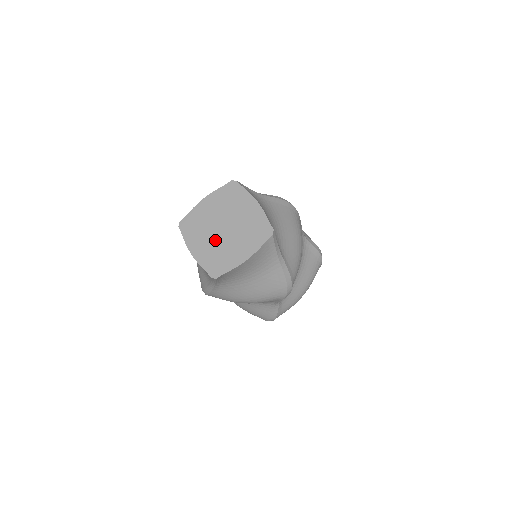
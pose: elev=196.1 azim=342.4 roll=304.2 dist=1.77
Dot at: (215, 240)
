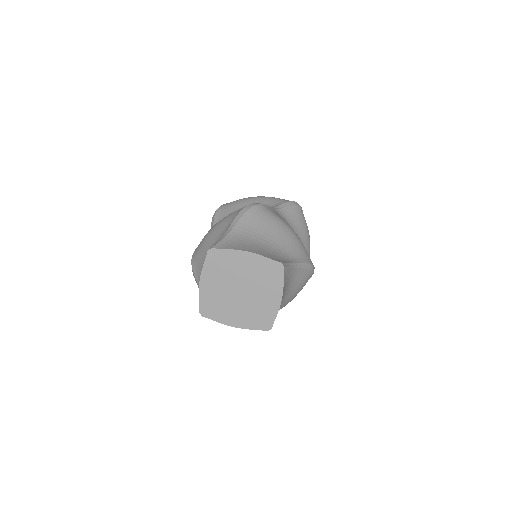
Dot at: (242, 304)
